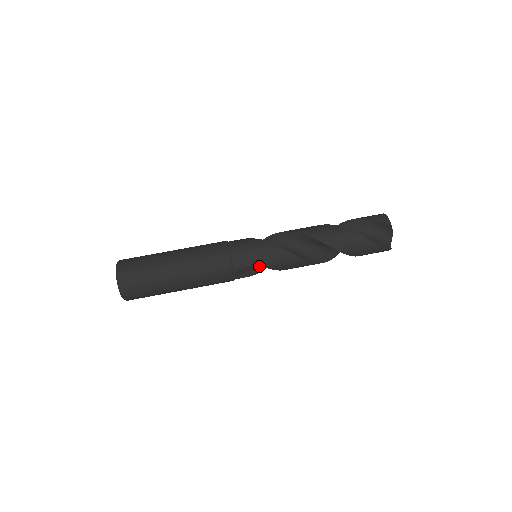
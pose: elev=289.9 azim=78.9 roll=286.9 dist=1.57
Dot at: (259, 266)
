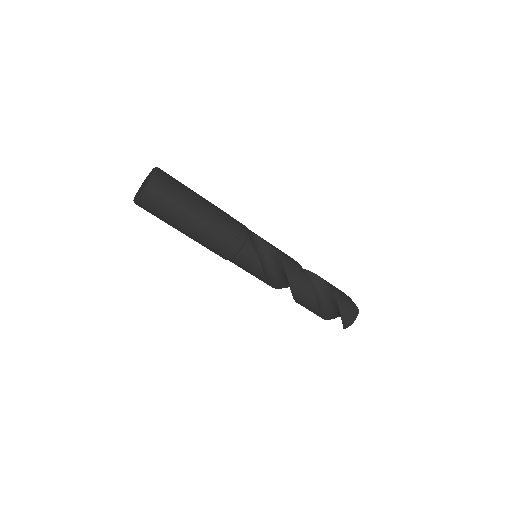
Dot at: occluded
